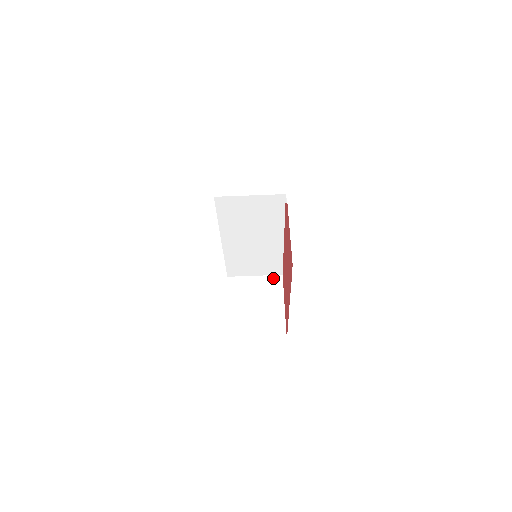
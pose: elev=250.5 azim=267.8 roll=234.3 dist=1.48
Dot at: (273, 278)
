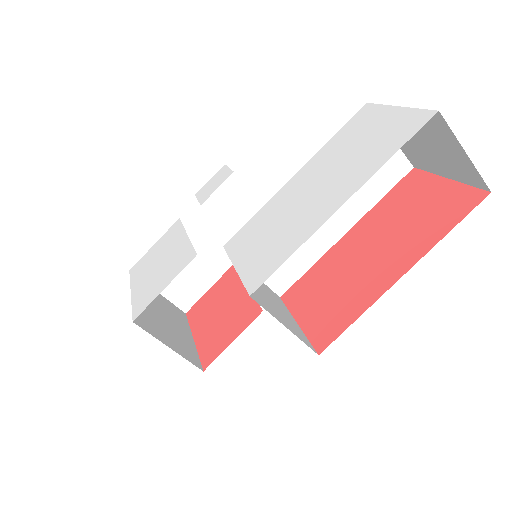
Dot at: (272, 291)
